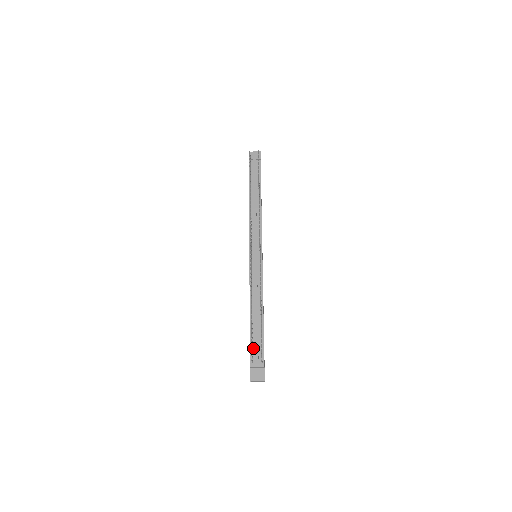
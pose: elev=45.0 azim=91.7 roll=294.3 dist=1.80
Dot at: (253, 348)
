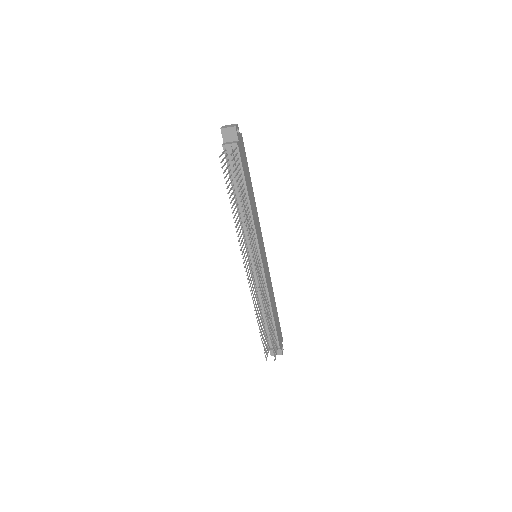
Dot at: (268, 337)
